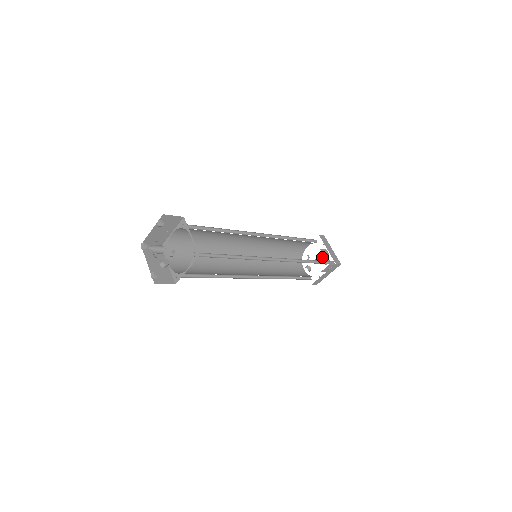
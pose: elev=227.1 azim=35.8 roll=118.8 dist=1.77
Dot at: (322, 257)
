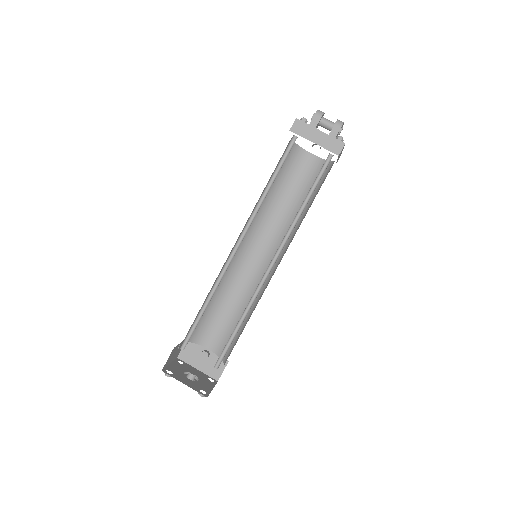
Dot at: occluded
